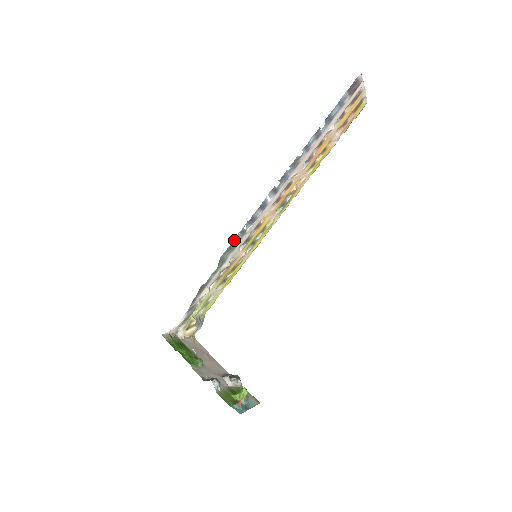
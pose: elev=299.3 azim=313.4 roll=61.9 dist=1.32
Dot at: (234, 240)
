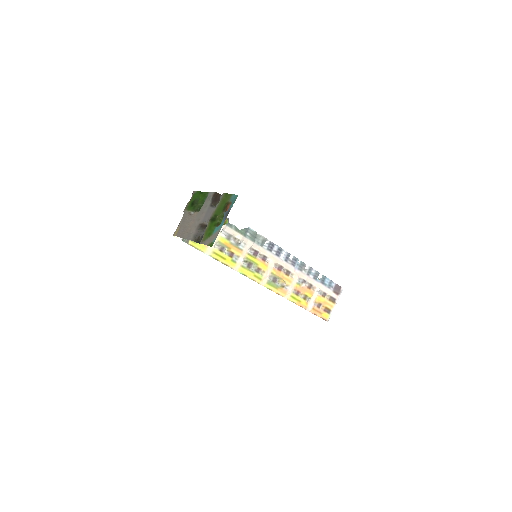
Dot at: (259, 236)
